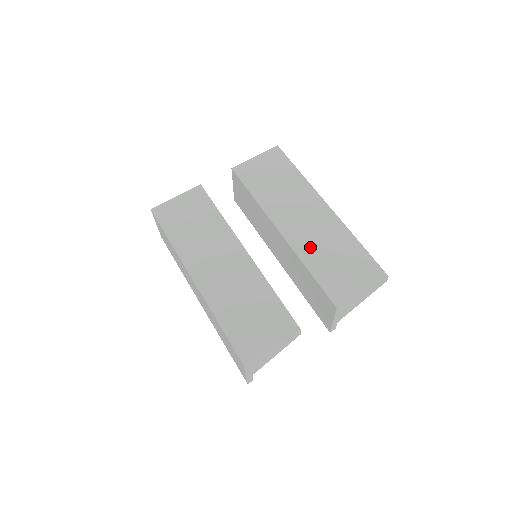
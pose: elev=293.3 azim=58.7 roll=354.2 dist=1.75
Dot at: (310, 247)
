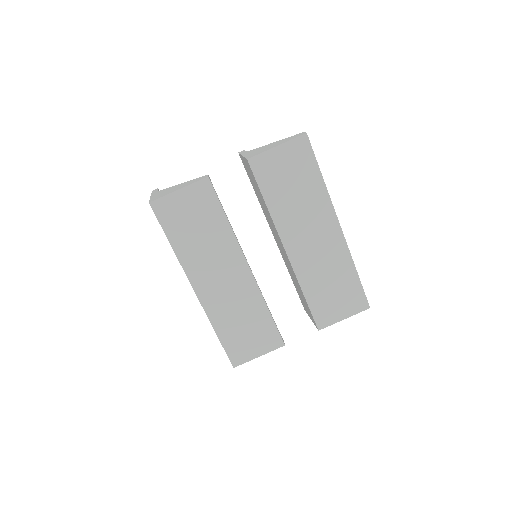
Dot at: (311, 272)
